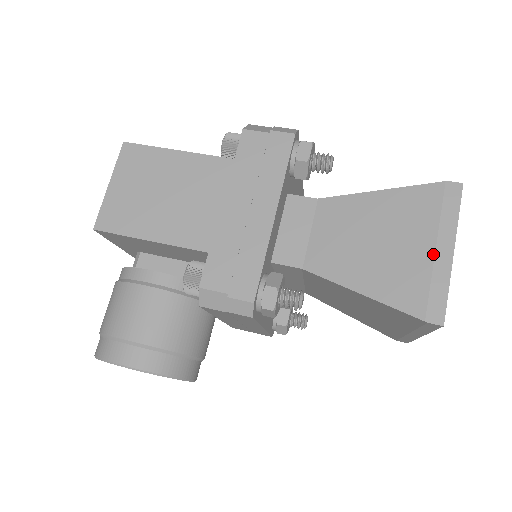
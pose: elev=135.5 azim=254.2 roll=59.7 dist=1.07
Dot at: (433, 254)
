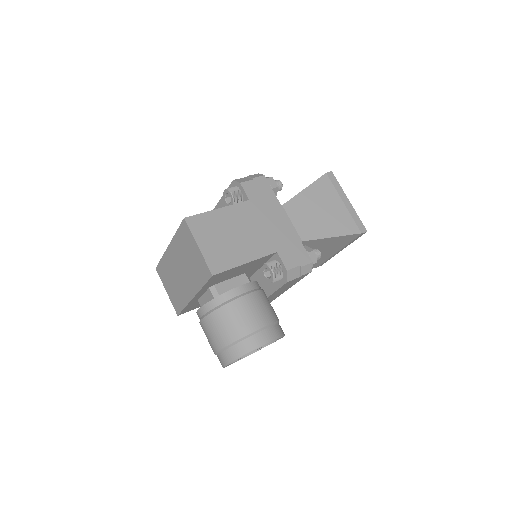
Dot at: (344, 205)
